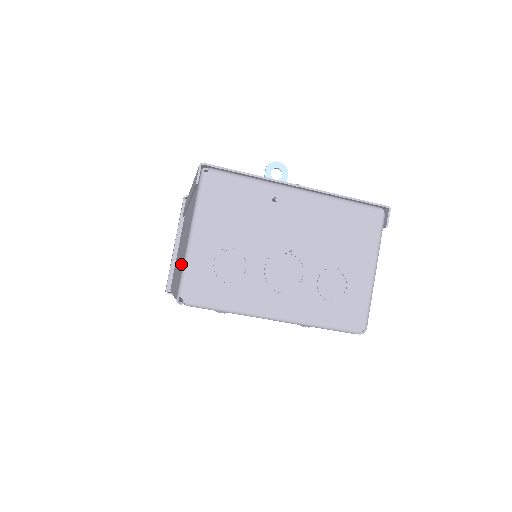
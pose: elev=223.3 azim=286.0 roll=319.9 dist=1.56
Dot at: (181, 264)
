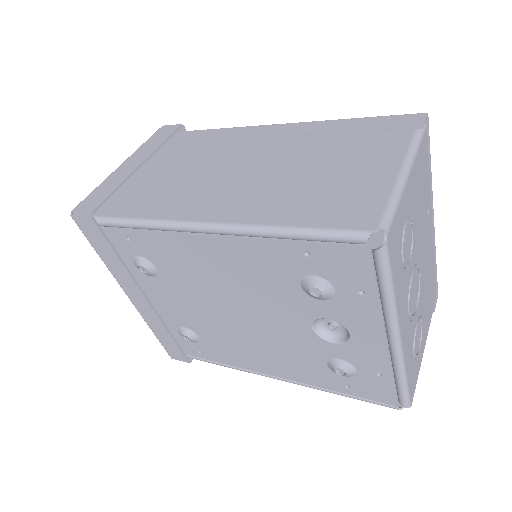
Dot at: (333, 193)
